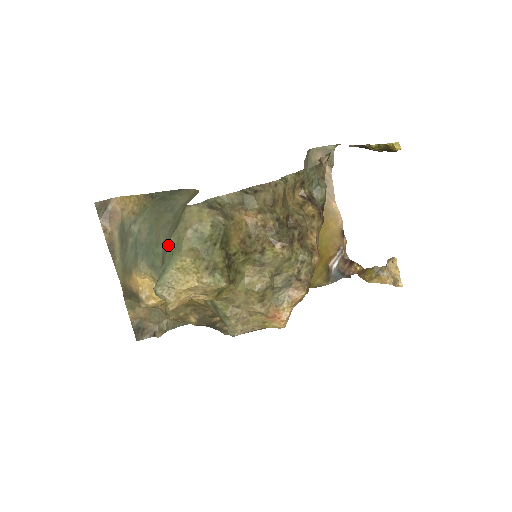
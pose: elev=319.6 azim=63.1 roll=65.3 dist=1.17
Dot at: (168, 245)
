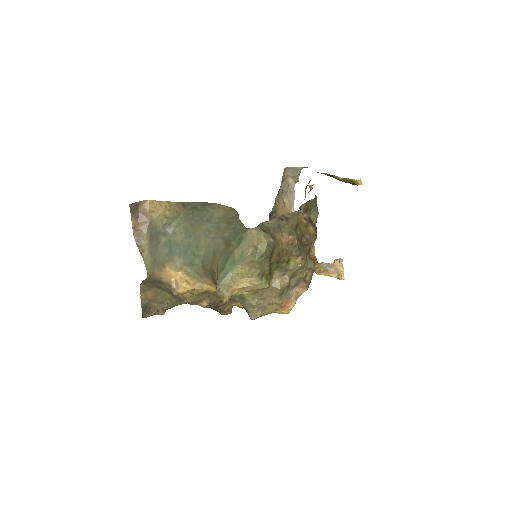
Dot at: (218, 252)
